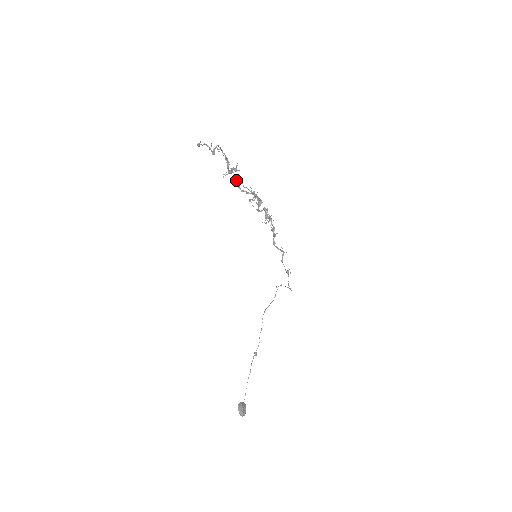
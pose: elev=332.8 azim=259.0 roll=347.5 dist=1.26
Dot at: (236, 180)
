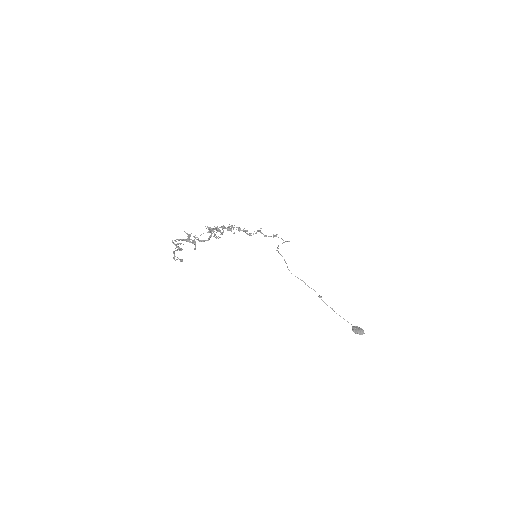
Dot at: (198, 240)
